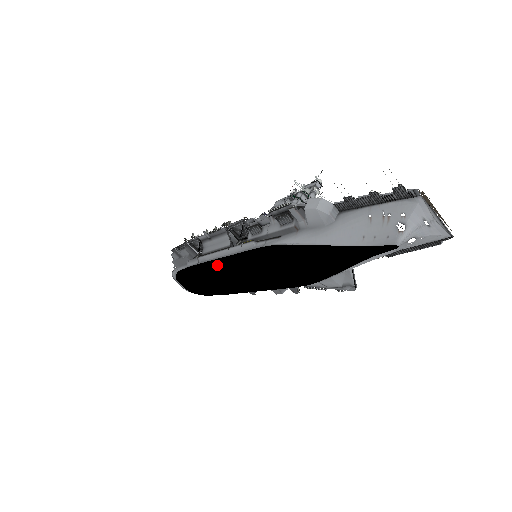
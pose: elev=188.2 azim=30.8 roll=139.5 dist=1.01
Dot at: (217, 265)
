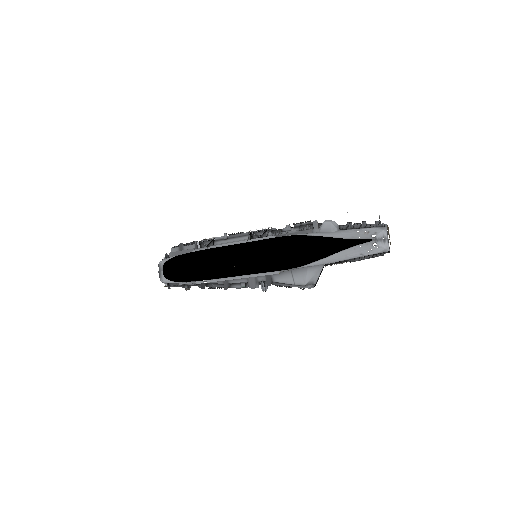
Dot at: (228, 250)
